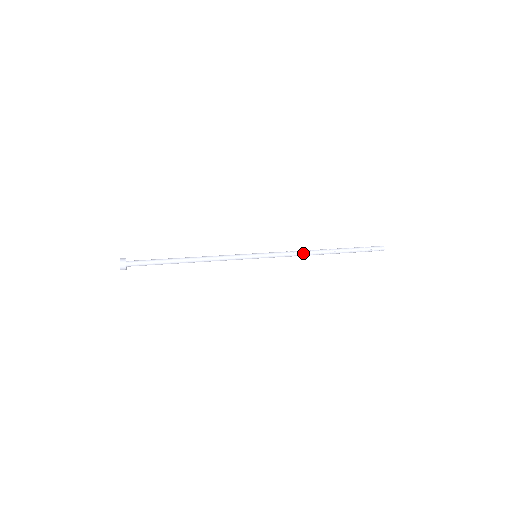
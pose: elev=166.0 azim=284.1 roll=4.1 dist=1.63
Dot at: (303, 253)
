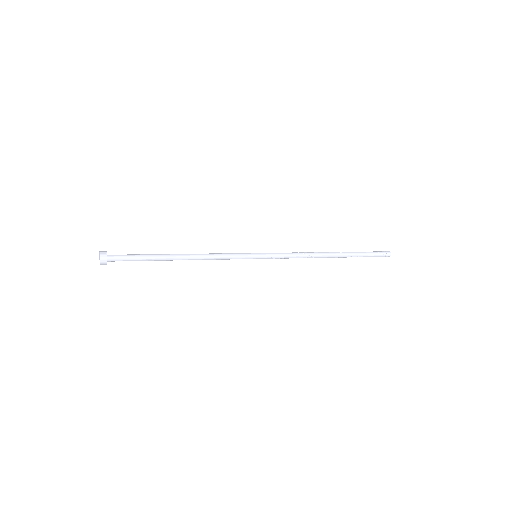
Dot at: (306, 253)
